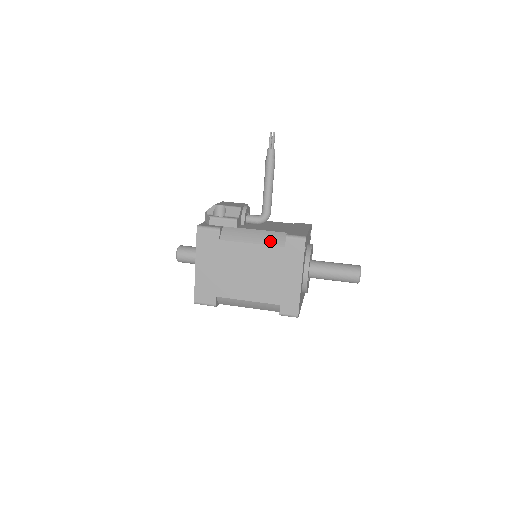
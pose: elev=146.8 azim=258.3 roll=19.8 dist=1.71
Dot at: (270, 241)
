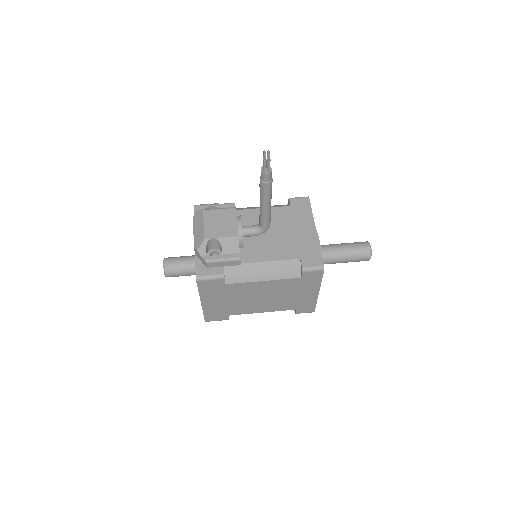
Dot at: (283, 274)
